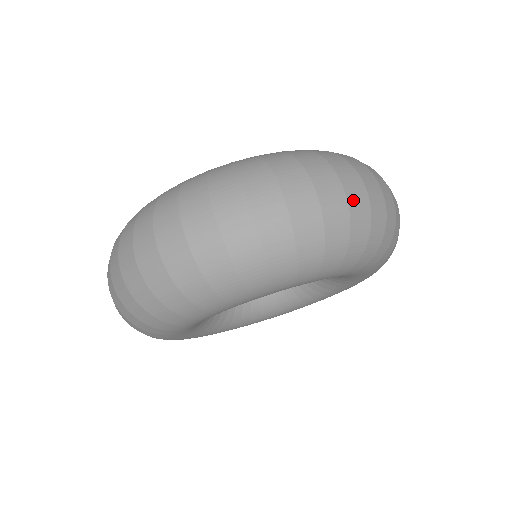
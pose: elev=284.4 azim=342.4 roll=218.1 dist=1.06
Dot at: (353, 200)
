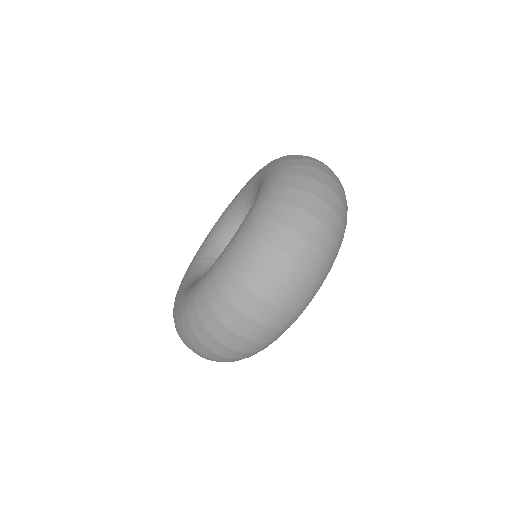
Dot at: (249, 335)
